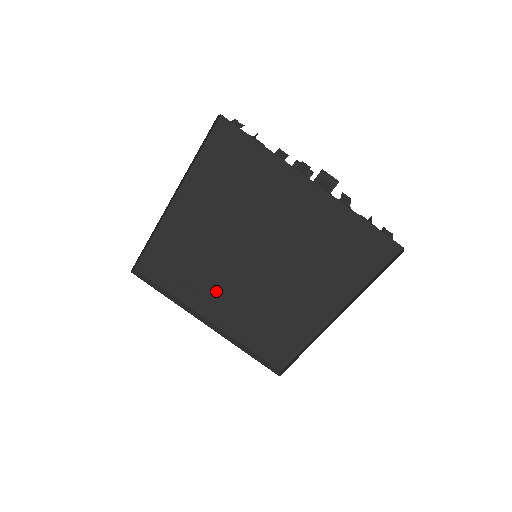
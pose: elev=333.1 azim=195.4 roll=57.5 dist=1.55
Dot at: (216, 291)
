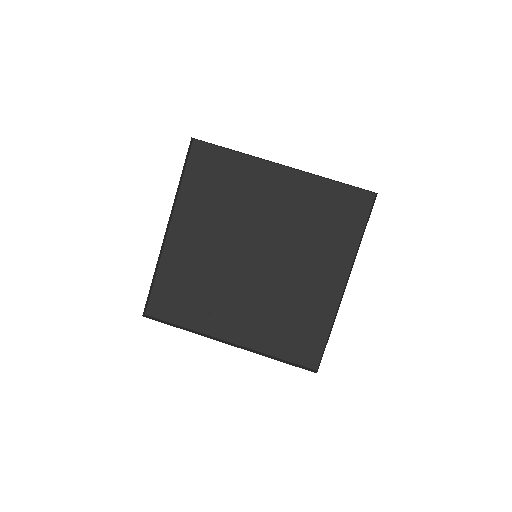
Dot at: (229, 305)
